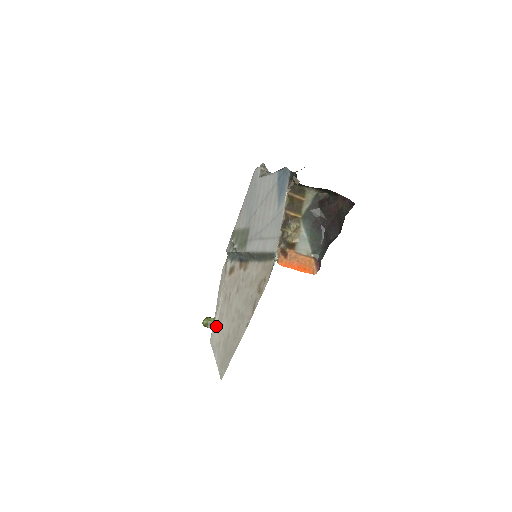
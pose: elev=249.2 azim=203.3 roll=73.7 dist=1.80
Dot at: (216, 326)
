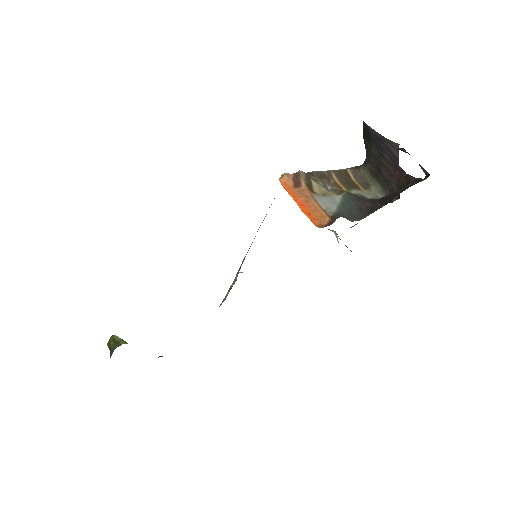
Dot at: occluded
